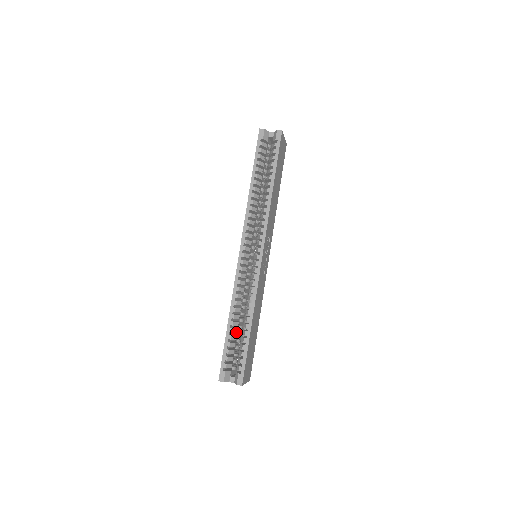
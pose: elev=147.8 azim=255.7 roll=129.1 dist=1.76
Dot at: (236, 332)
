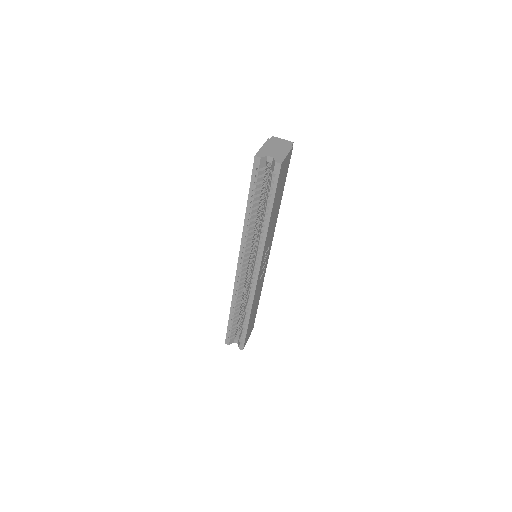
Dot at: (237, 317)
